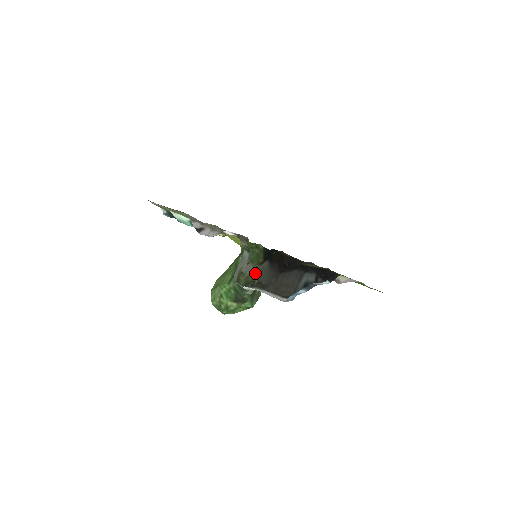
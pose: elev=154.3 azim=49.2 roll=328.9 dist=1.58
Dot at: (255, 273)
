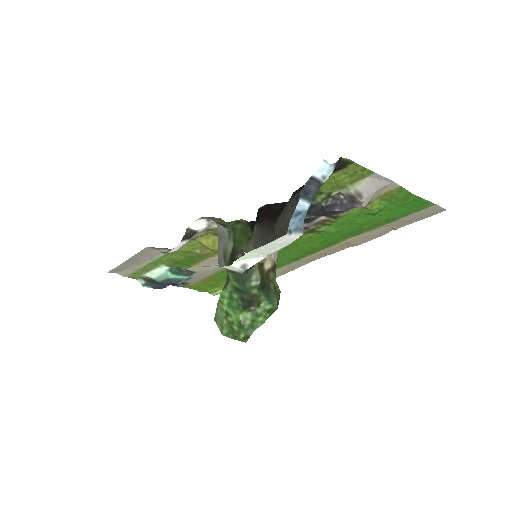
Dot at: occluded
